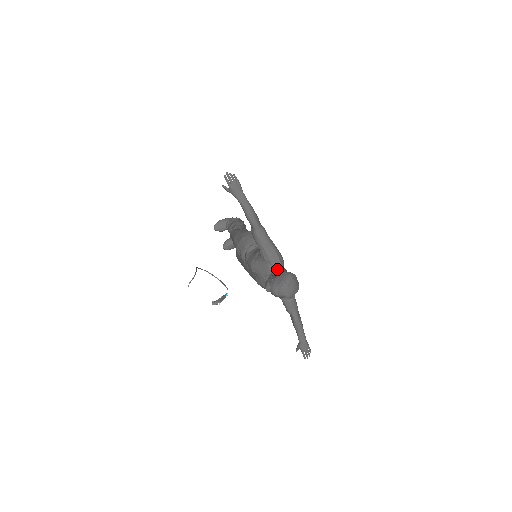
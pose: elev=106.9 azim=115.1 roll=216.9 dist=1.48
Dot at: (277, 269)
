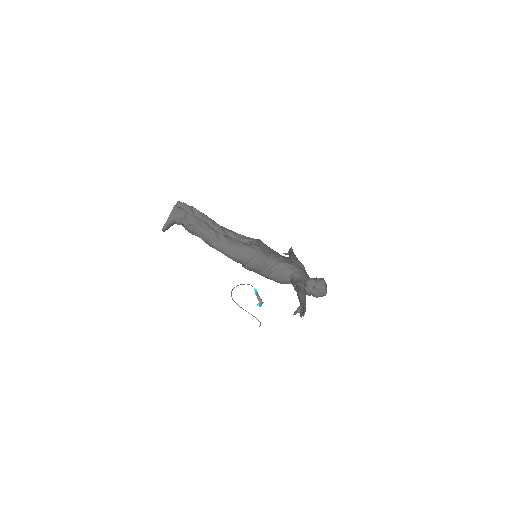
Dot at: (307, 281)
